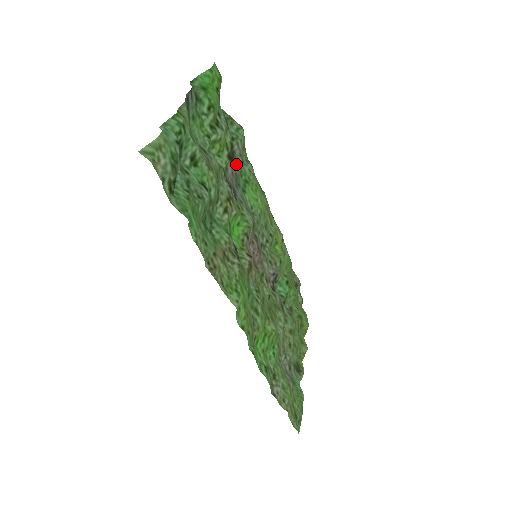
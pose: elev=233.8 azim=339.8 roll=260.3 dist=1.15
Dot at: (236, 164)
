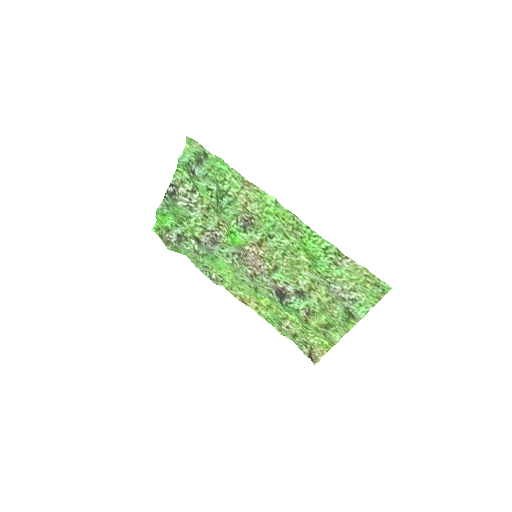
Dot at: (201, 248)
